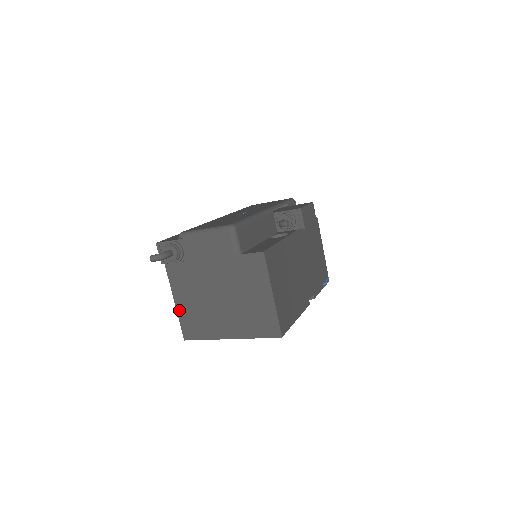
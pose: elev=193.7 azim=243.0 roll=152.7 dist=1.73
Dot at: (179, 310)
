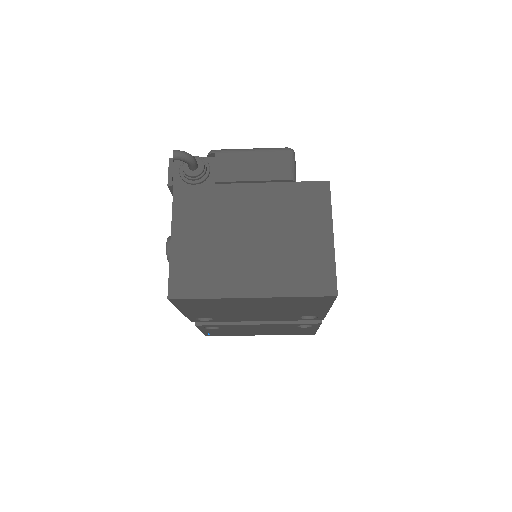
Dot at: (175, 251)
